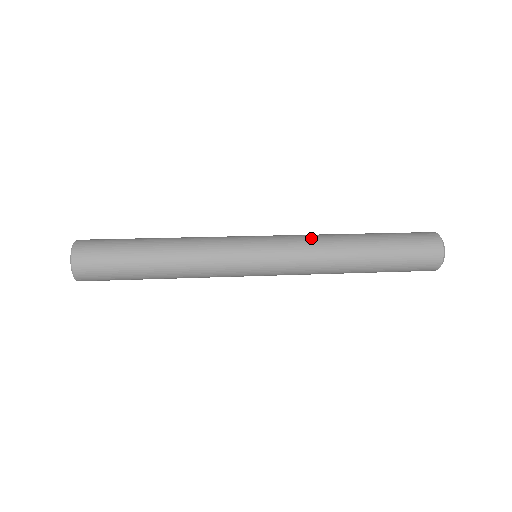
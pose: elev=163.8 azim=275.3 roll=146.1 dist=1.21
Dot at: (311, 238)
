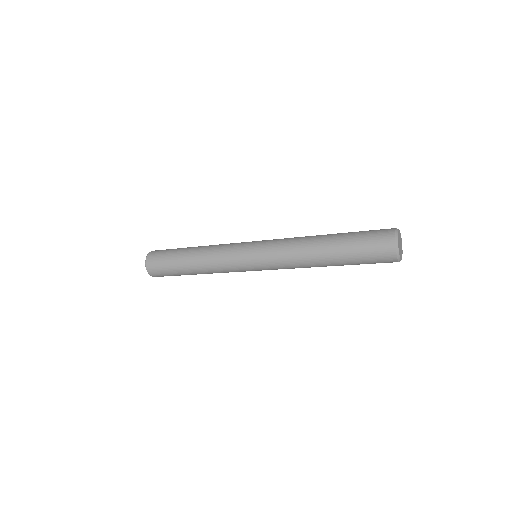
Dot at: occluded
